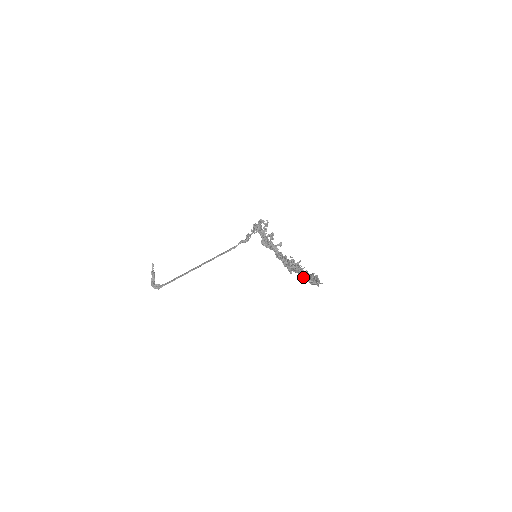
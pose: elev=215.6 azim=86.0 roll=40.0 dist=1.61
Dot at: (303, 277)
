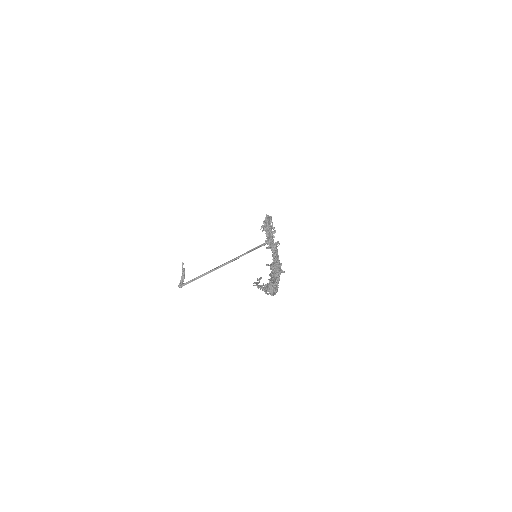
Dot at: occluded
